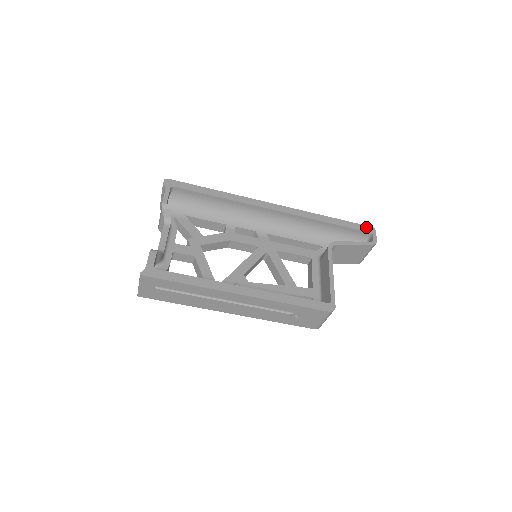
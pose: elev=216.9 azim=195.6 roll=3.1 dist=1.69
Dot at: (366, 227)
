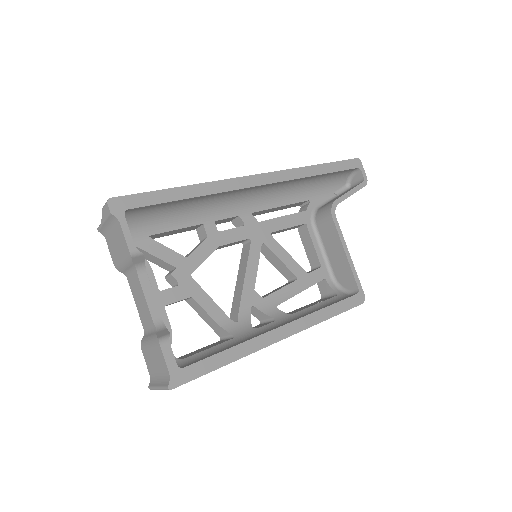
Dot at: (352, 162)
